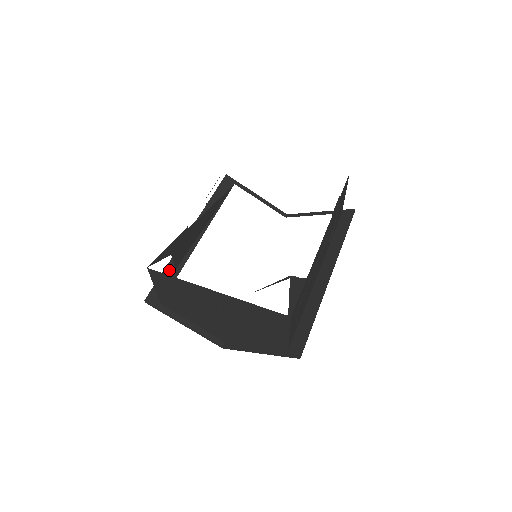
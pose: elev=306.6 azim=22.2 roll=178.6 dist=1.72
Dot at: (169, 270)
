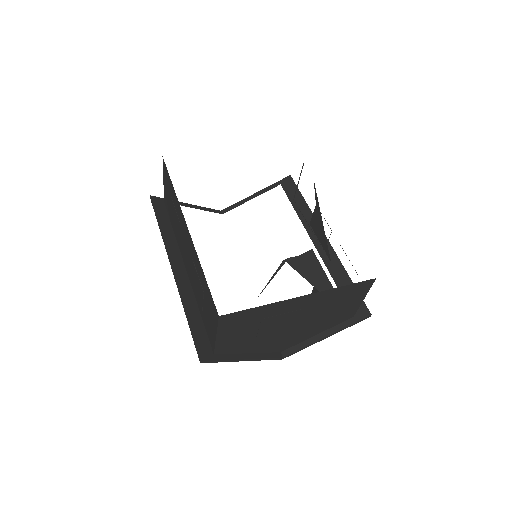
Dot at: (191, 317)
